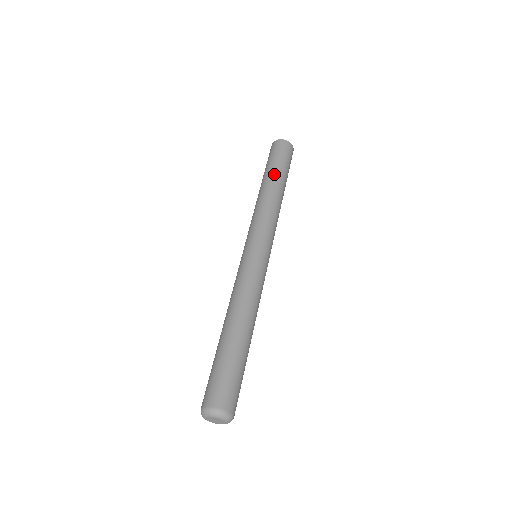
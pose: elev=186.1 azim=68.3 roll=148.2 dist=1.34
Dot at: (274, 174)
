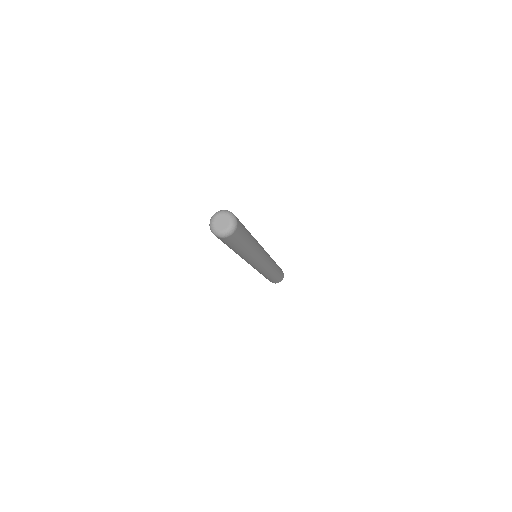
Dot at: occluded
